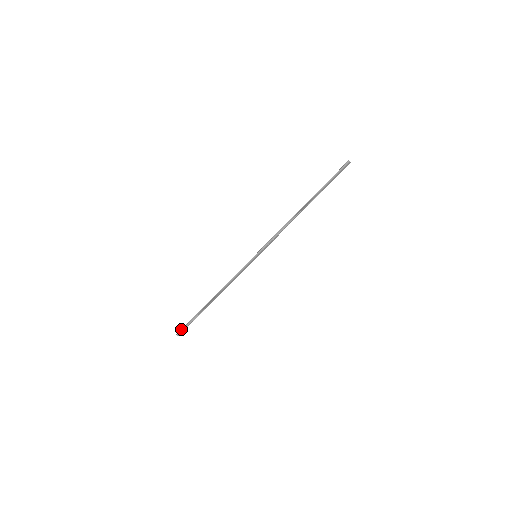
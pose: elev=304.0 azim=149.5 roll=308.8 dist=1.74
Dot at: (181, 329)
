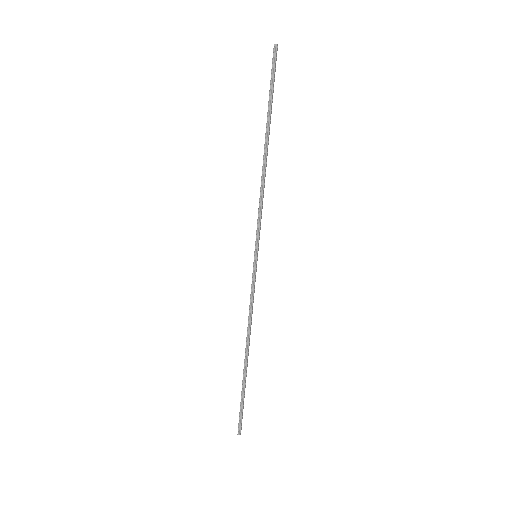
Dot at: (238, 423)
